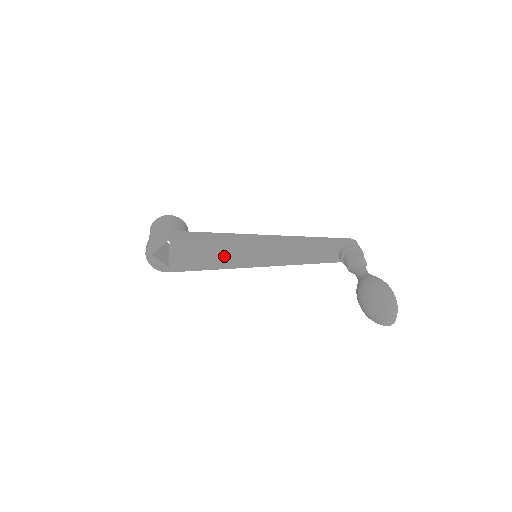
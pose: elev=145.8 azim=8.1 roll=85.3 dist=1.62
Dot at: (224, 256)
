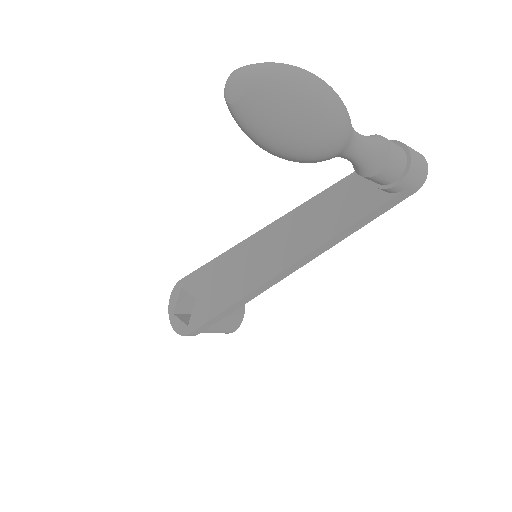
Dot at: (231, 281)
